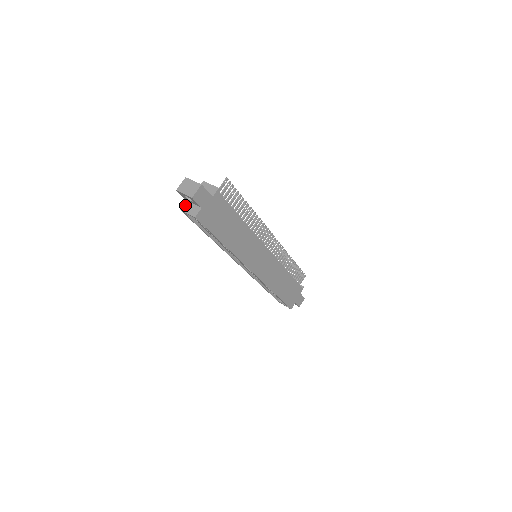
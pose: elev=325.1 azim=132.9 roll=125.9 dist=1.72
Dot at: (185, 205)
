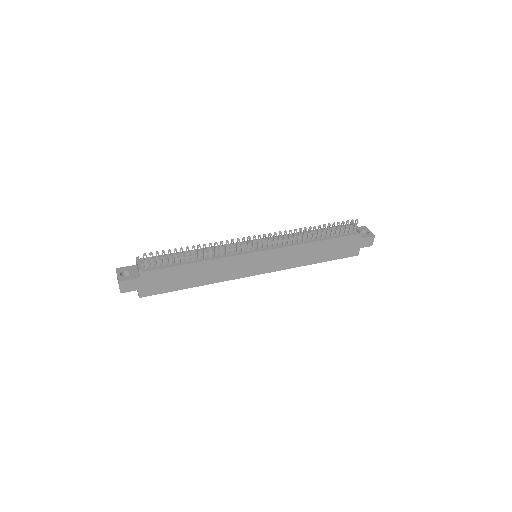
Dot at: occluded
